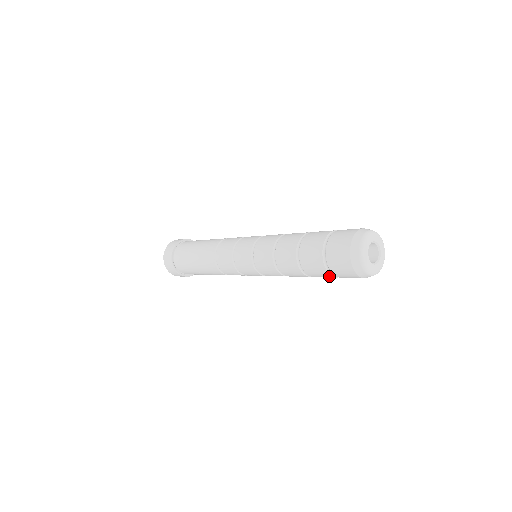
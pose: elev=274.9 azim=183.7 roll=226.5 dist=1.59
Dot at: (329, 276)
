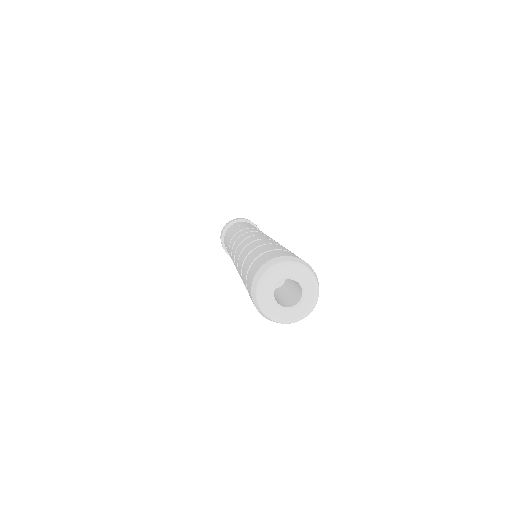
Dot at: occluded
